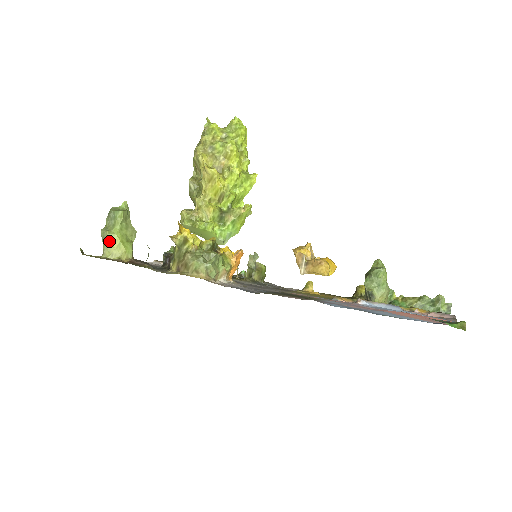
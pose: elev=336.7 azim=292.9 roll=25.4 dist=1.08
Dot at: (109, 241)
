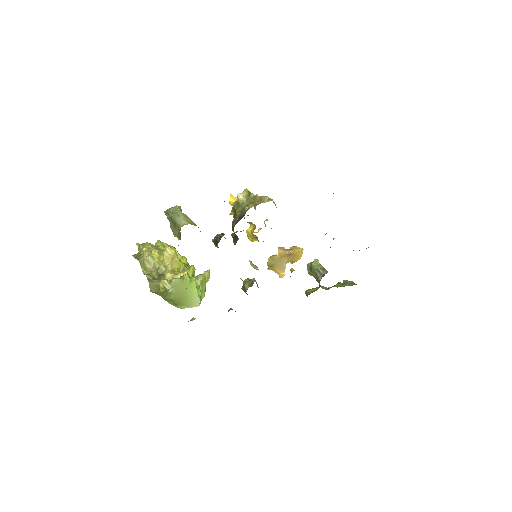
Dot at: (184, 216)
